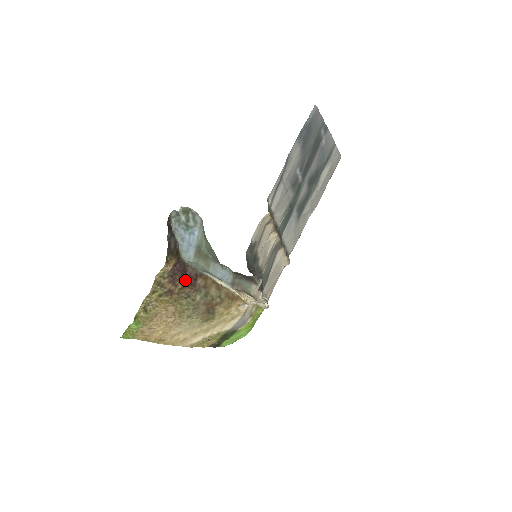
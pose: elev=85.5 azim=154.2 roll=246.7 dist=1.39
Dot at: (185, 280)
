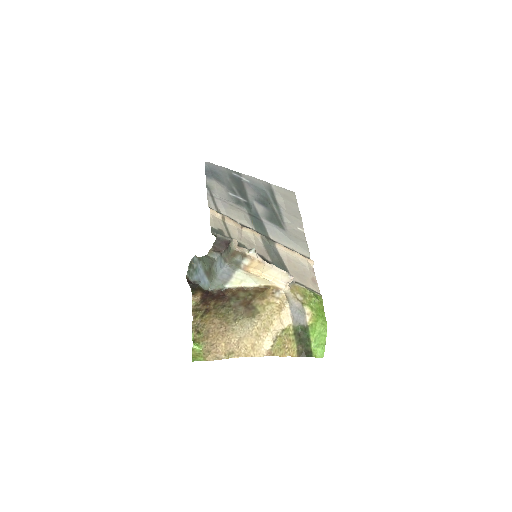
Dot at: (215, 299)
